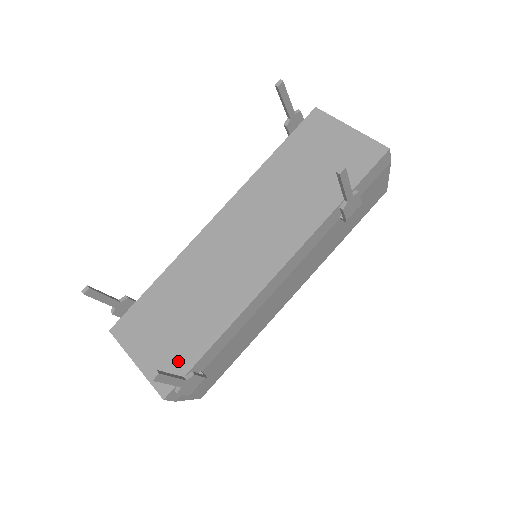
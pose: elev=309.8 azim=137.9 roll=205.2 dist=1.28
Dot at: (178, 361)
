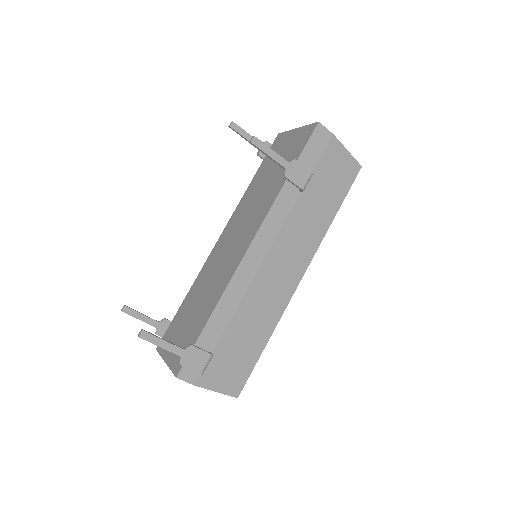
Dot at: occluded
